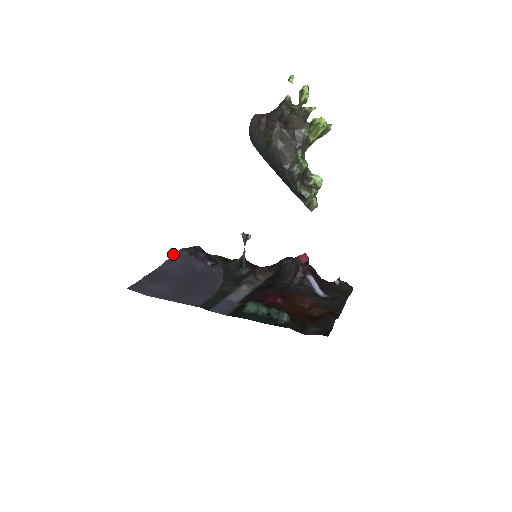
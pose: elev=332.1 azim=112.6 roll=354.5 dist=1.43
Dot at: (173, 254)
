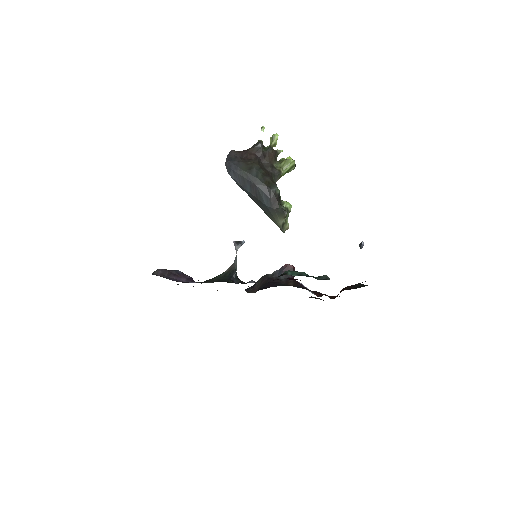
Dot at: occluded
